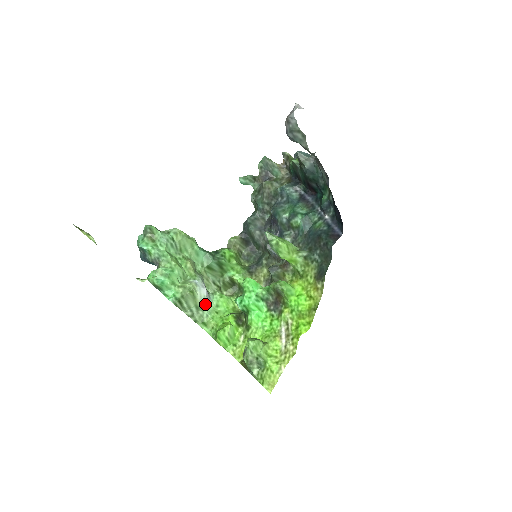
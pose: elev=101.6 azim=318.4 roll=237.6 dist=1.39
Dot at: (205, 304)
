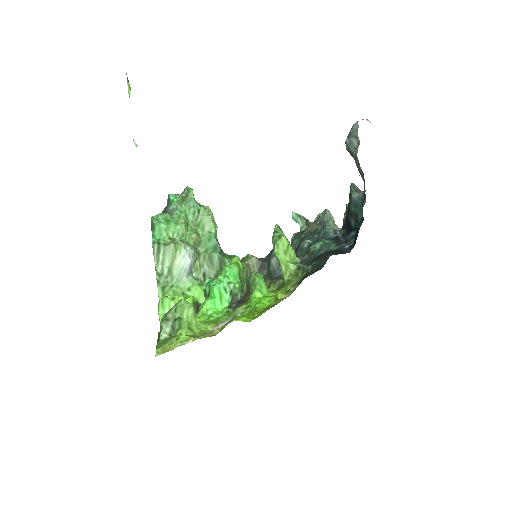
Dot at: (179, 274)
